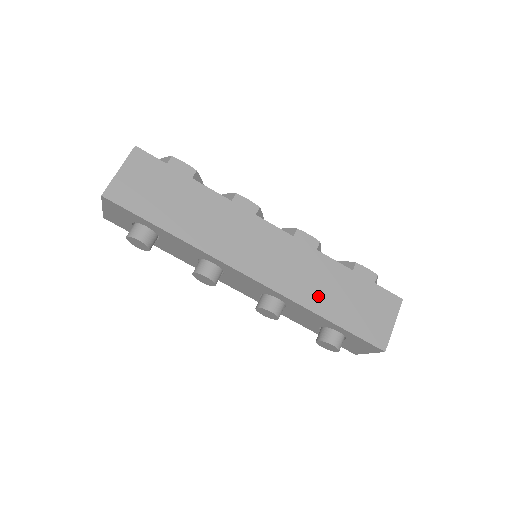
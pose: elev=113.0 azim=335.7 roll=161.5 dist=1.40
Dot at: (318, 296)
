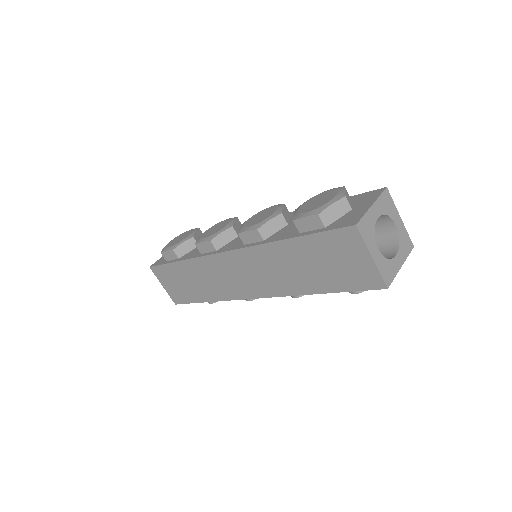
Dot at: (296, 280)
